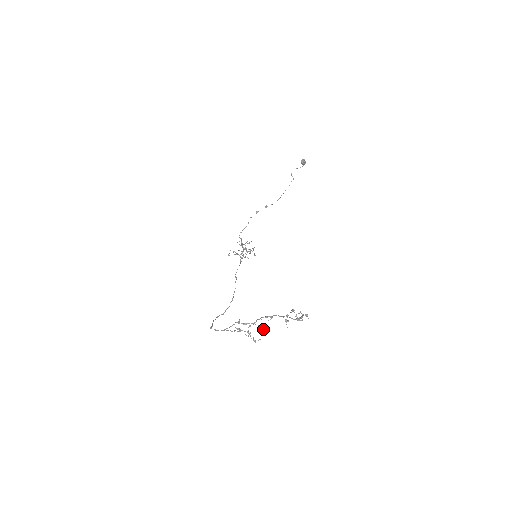
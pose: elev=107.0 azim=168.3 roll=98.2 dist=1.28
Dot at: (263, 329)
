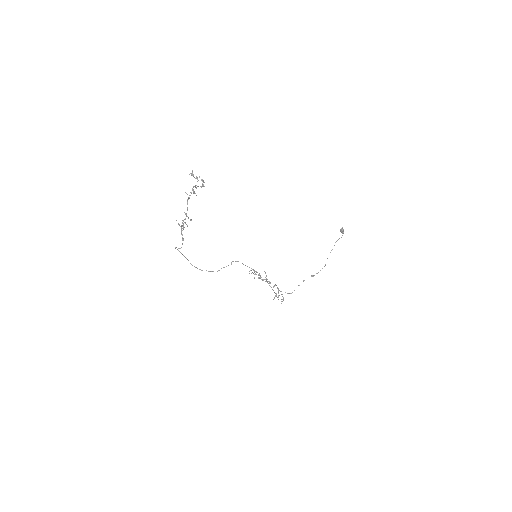
Dot at: (190, 219)
